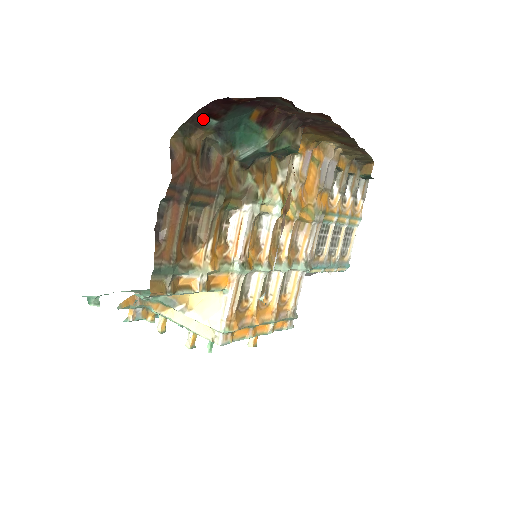
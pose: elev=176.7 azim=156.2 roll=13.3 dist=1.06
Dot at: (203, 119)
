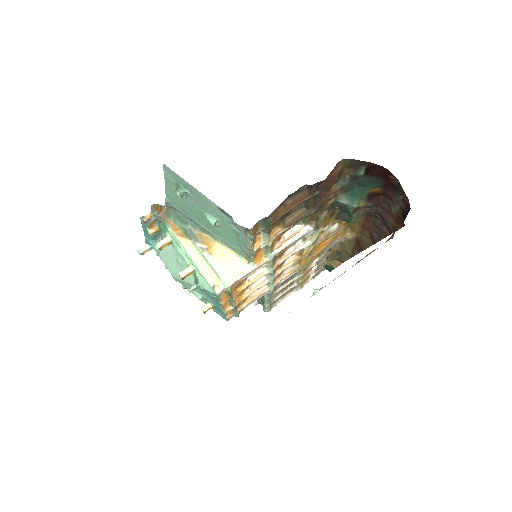
Dot at: (363, 167)
